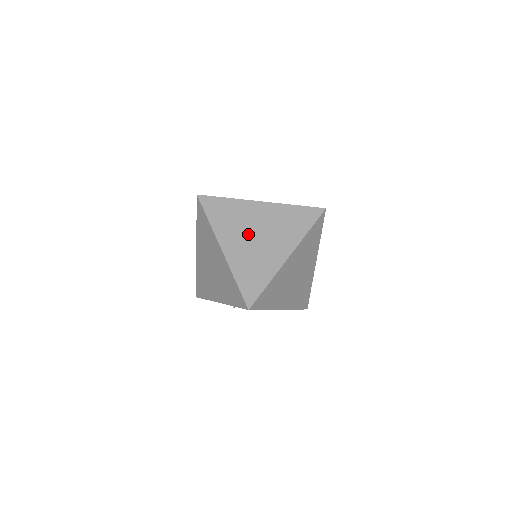
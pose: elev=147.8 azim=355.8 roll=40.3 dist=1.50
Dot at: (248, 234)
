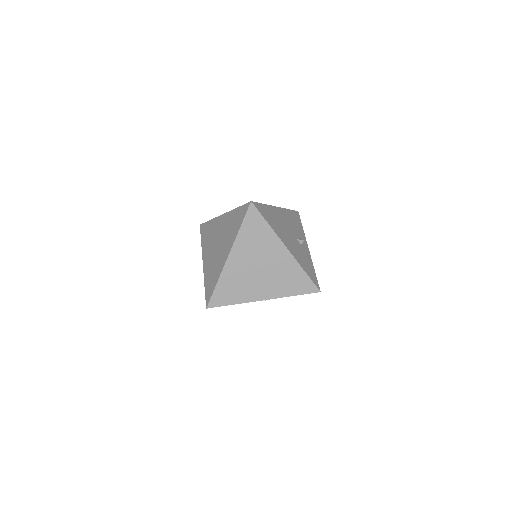
Dot at: (255, 262)
